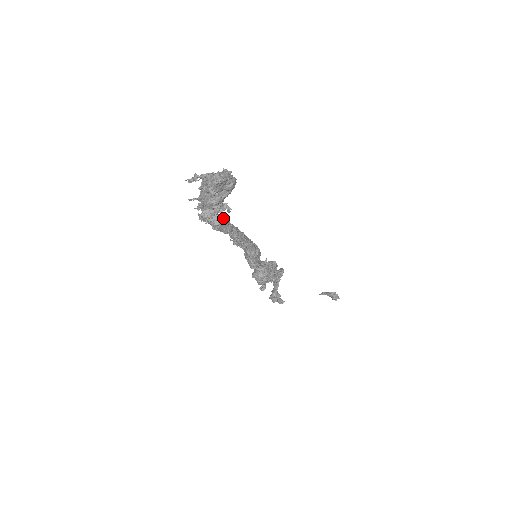
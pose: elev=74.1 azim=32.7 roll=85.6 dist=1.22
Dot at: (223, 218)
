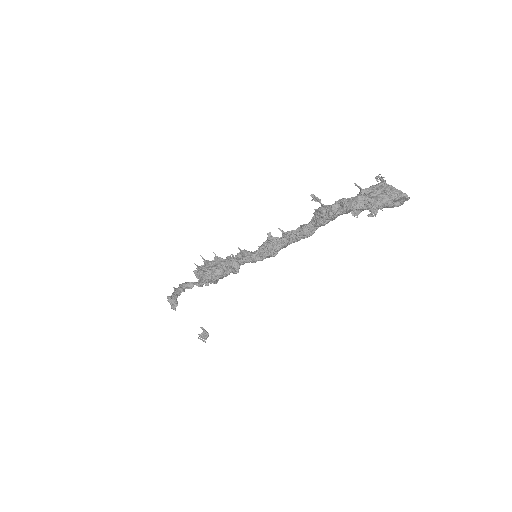
Dot at: occluded
